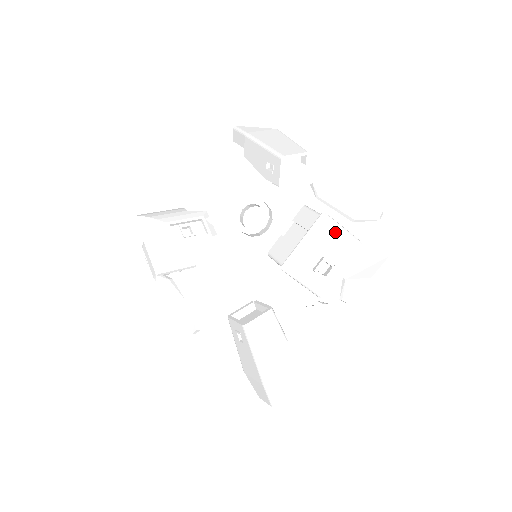
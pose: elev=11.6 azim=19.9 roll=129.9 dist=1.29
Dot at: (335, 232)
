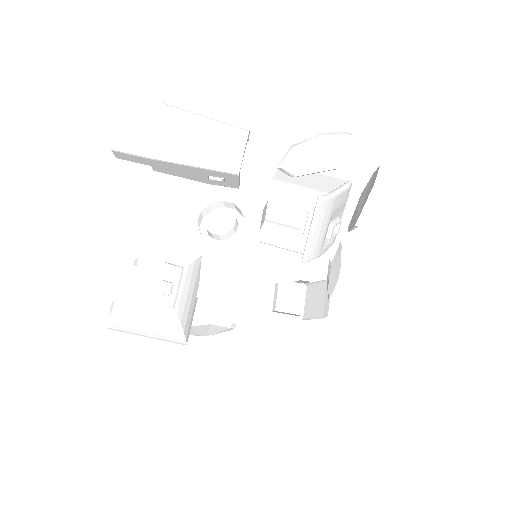
Dot at: (336, 202)
